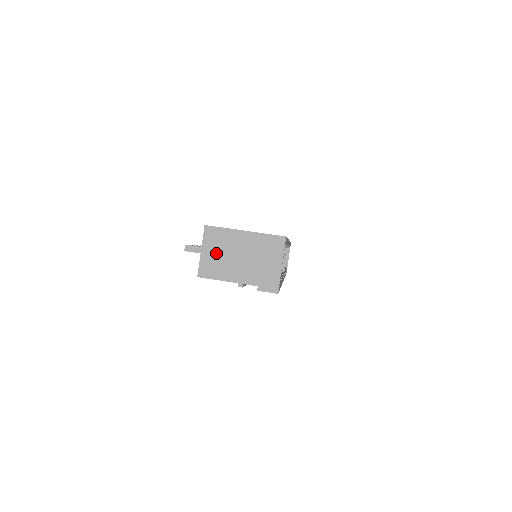
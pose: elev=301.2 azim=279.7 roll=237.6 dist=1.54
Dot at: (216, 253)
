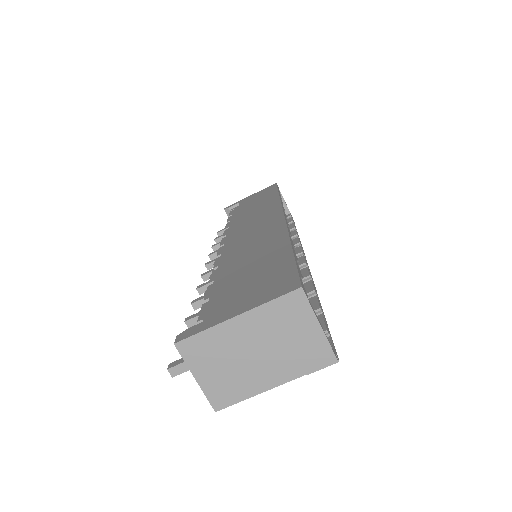
Dot at: (217, 369)
